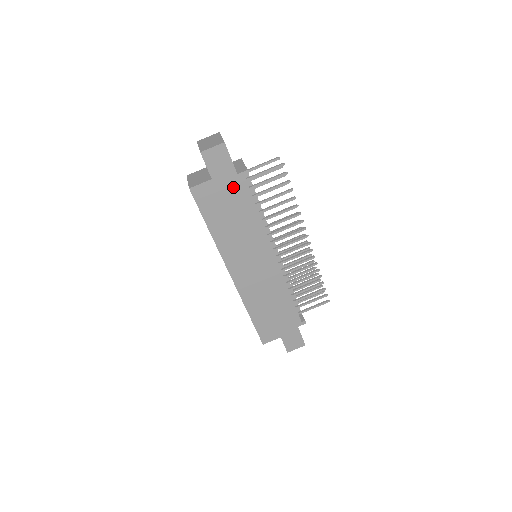
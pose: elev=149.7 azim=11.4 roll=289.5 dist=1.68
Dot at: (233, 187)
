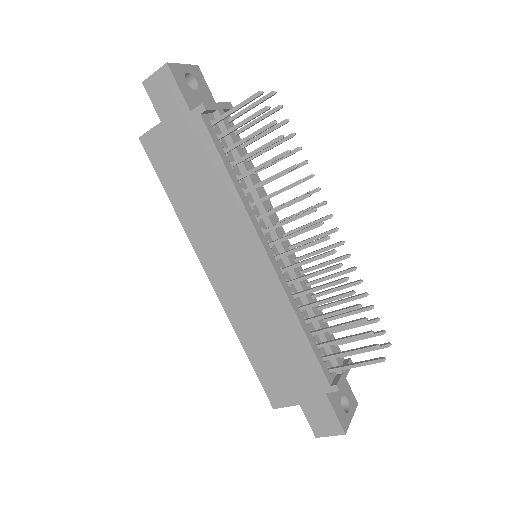
Dot at: (189, 133)
